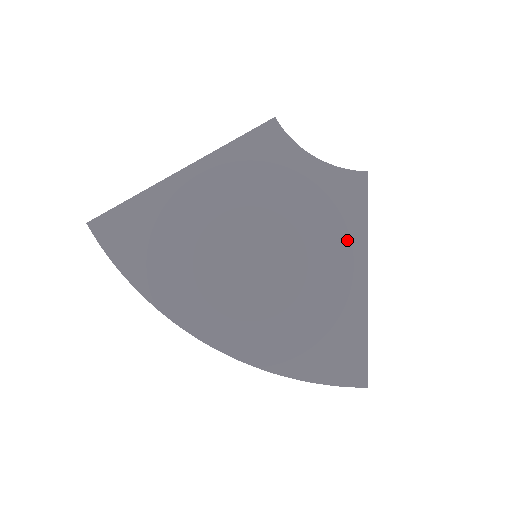
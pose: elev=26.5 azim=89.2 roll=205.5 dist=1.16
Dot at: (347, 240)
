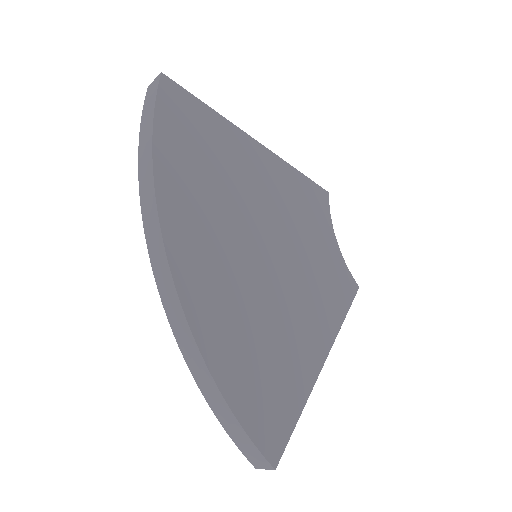
Dot at: (327, 316)
